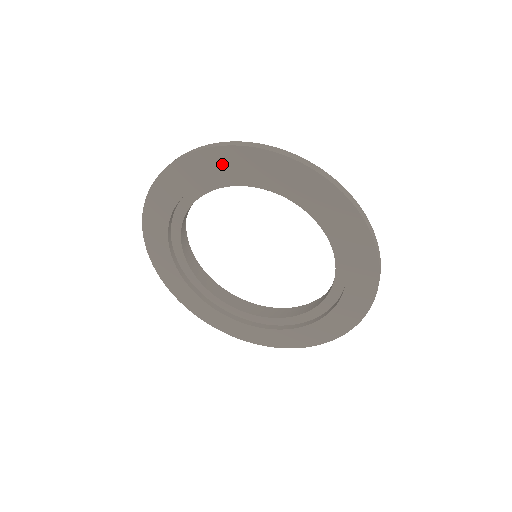
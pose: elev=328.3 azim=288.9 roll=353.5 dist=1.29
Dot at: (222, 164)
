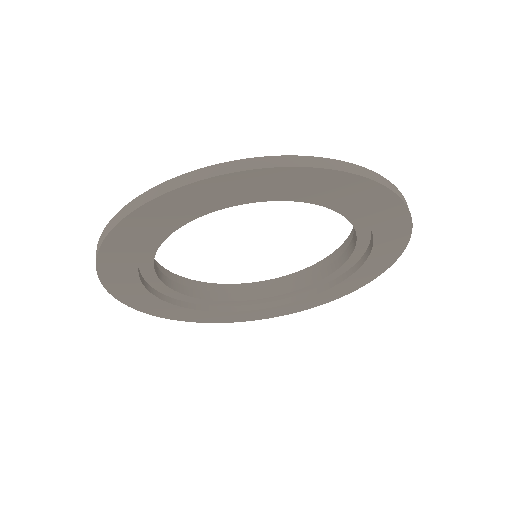
Dot at: (246, 188)
